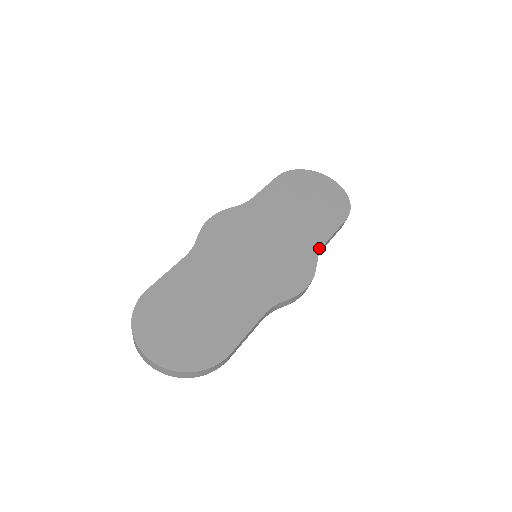
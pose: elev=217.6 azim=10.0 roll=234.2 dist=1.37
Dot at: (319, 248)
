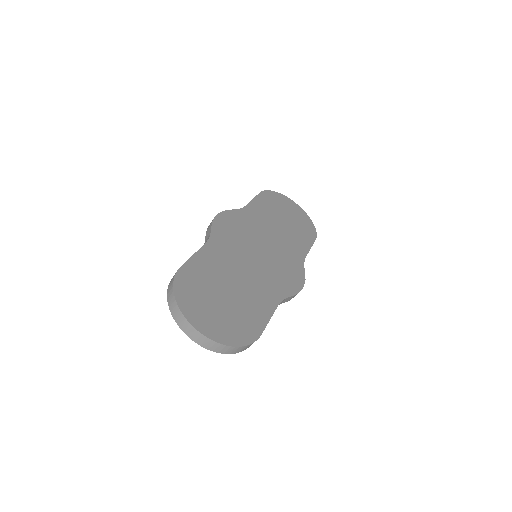
Dot at: (303, 258)
